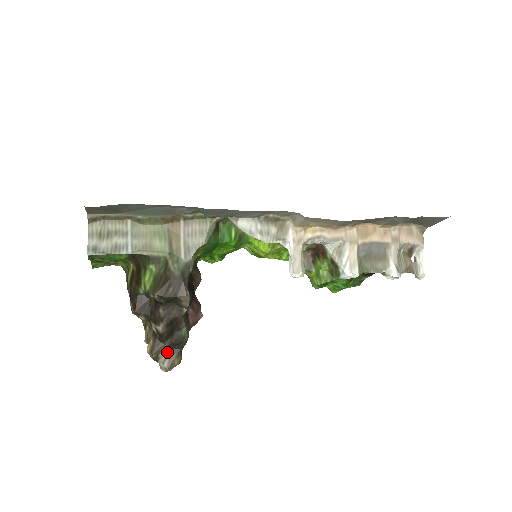
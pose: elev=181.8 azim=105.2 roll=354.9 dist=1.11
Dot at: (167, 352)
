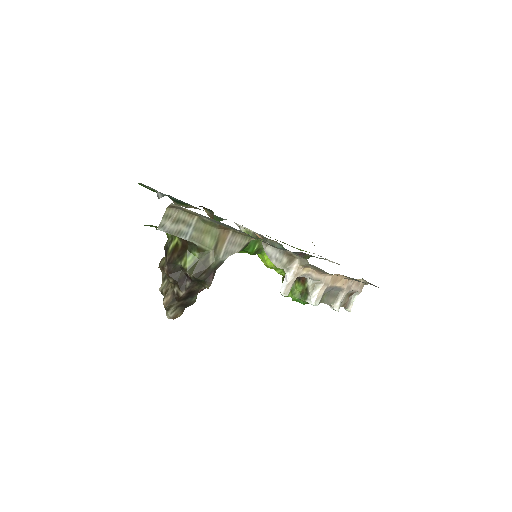
Dot at: (176, 307)
